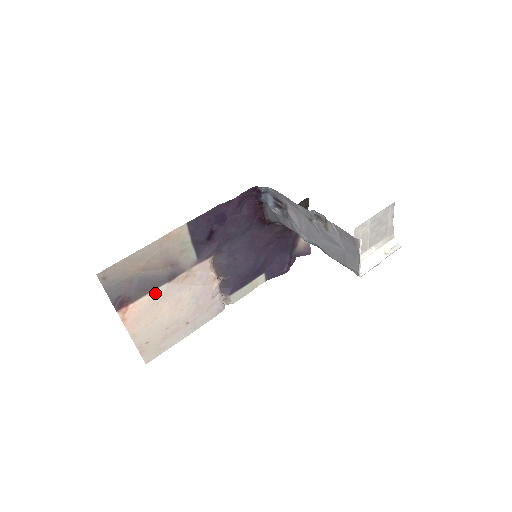
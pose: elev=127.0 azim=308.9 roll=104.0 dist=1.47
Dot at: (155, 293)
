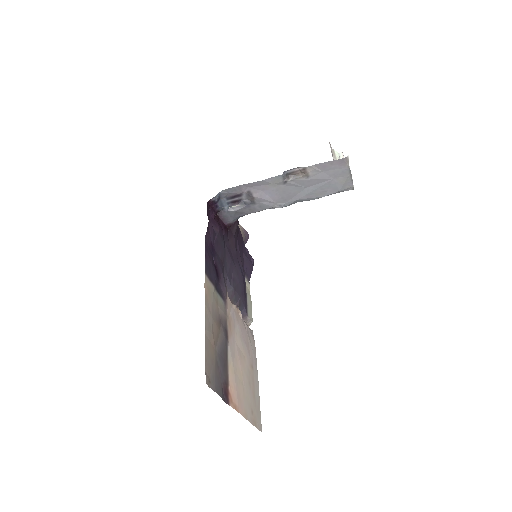
Dot at: (229, 360)
